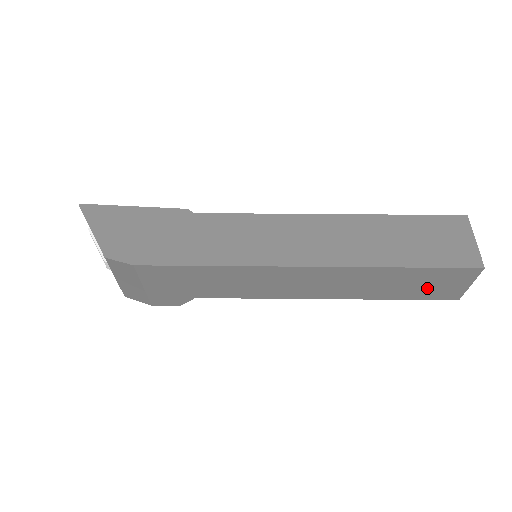
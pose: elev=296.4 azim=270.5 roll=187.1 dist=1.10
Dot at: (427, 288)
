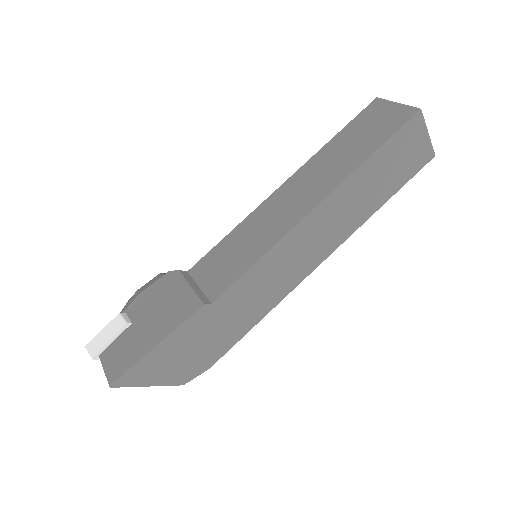
Dot at: occluded
